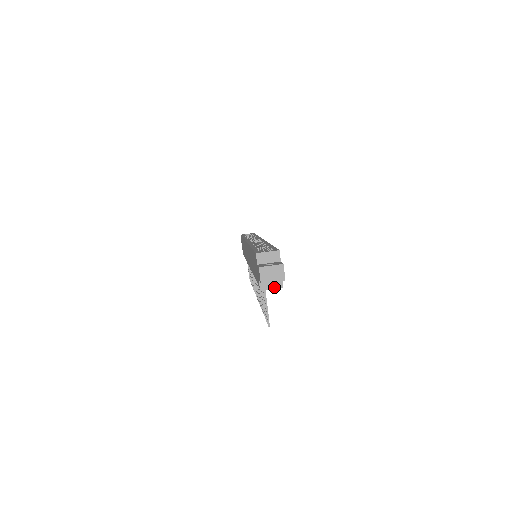
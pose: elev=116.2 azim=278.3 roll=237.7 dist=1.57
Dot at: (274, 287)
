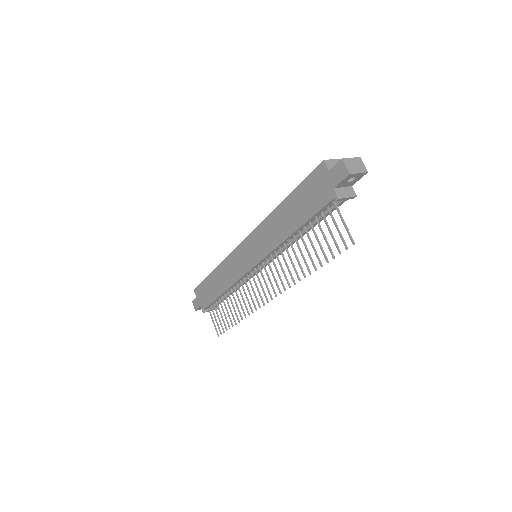
Dot at: (349, 196)
